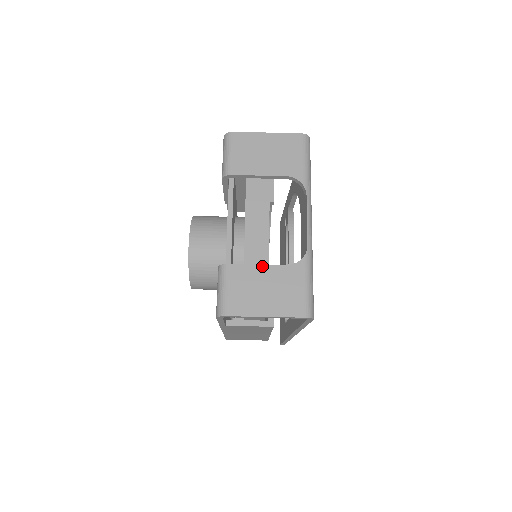
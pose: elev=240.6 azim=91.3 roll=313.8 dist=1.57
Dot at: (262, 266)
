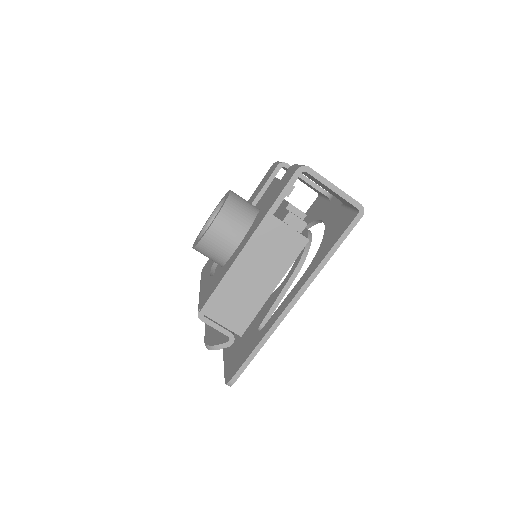
Dot at: occluded
